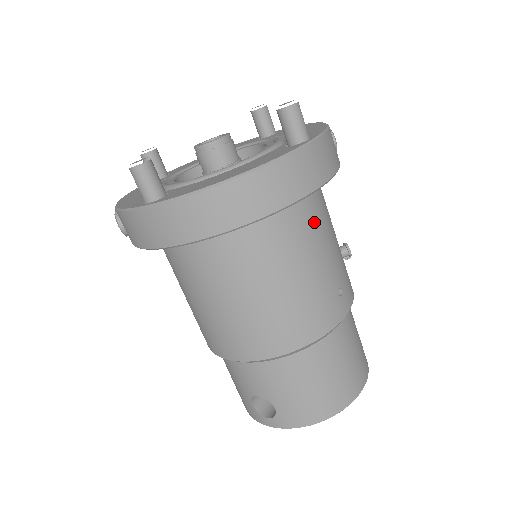
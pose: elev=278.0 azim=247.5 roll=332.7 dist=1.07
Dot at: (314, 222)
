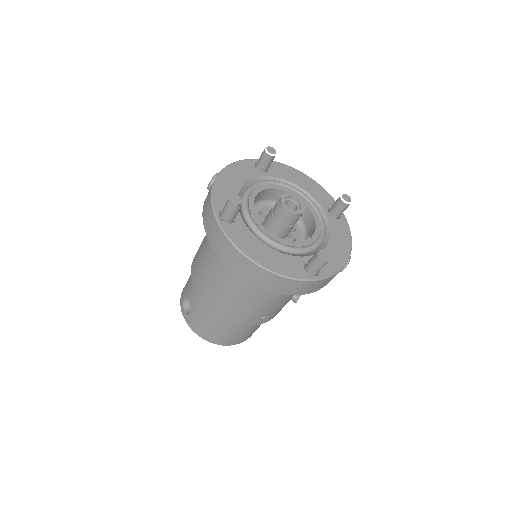
Dot at: occluded
